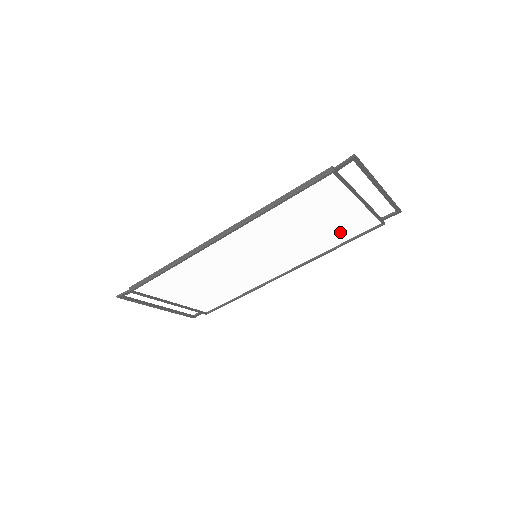
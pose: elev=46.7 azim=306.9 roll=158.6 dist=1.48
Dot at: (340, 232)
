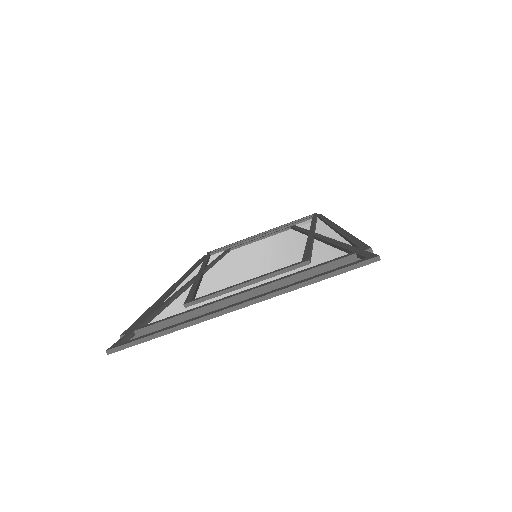
Dot at: (313, 257)
